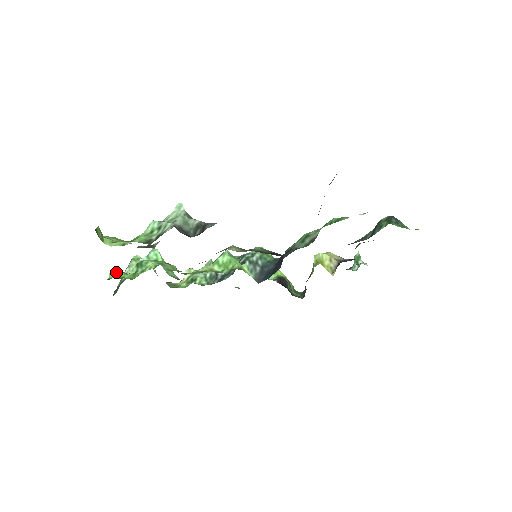
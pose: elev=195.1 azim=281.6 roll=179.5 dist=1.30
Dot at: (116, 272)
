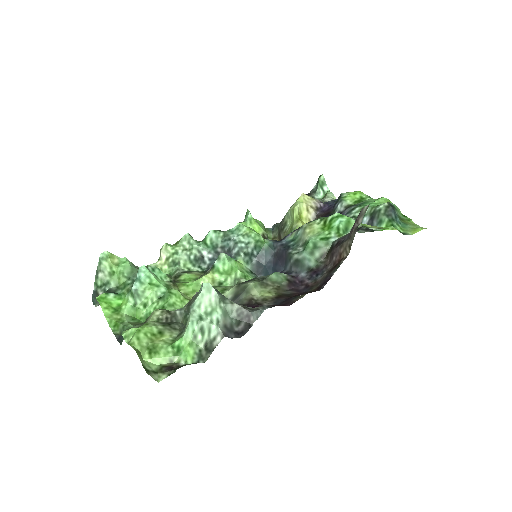
Dot at: (104, 300)
